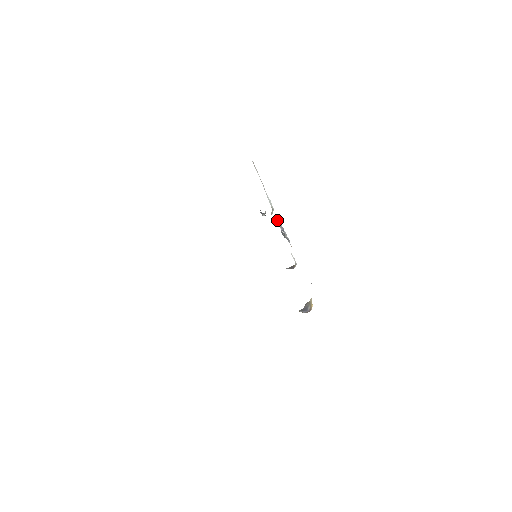
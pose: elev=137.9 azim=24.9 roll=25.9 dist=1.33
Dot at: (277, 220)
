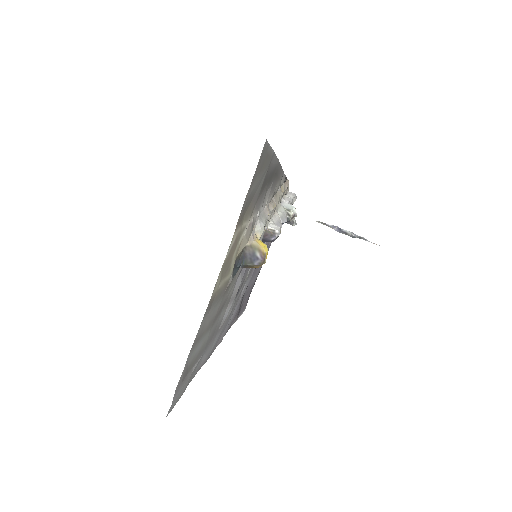
Dot at: (320, 222)
